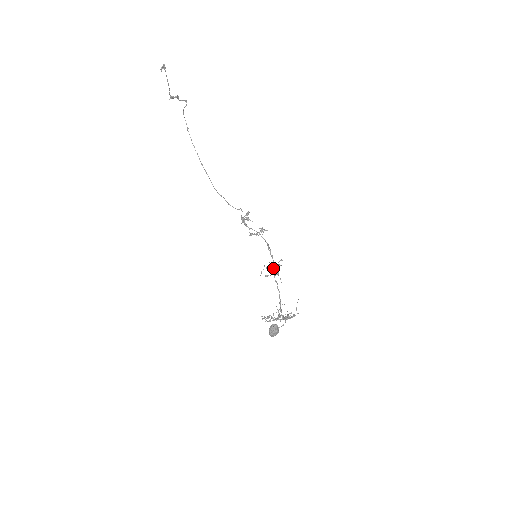
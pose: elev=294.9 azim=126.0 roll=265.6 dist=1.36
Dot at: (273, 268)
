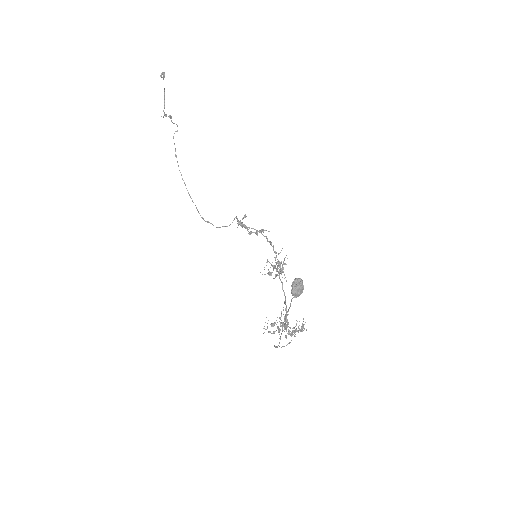
Dot at: occluded
